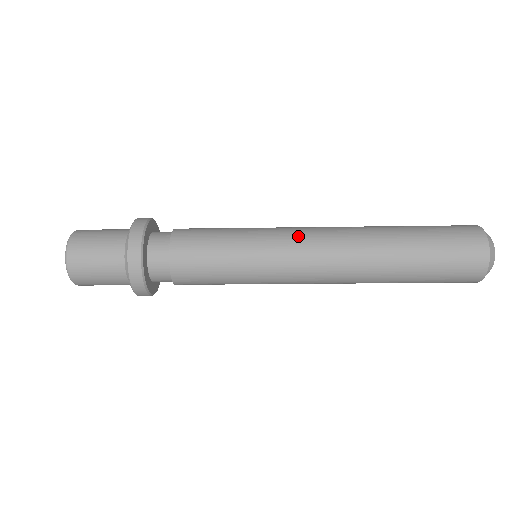
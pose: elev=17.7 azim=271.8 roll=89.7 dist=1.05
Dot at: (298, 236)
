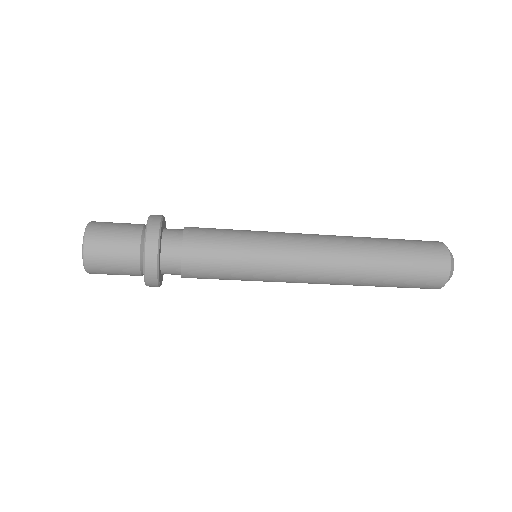
Dot at: (297, 246)
